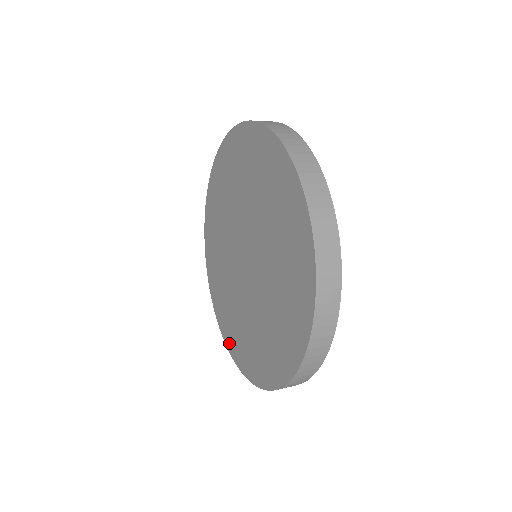
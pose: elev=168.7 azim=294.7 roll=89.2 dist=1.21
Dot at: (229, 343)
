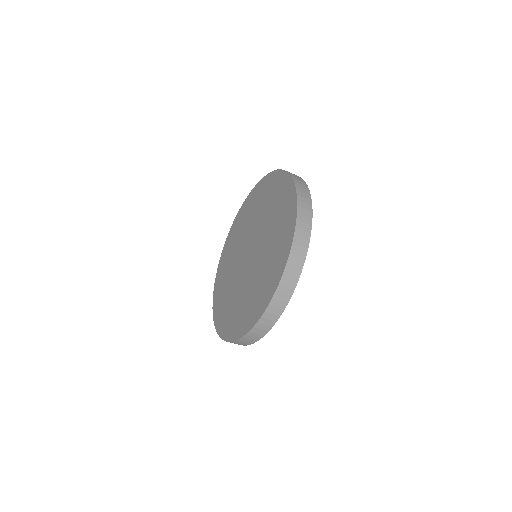
Dot at: (233, 333)
